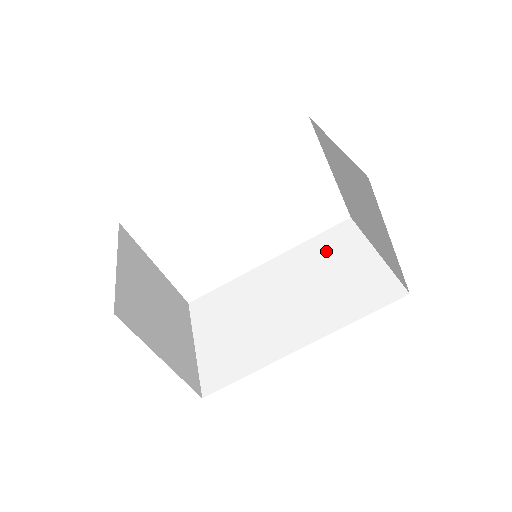
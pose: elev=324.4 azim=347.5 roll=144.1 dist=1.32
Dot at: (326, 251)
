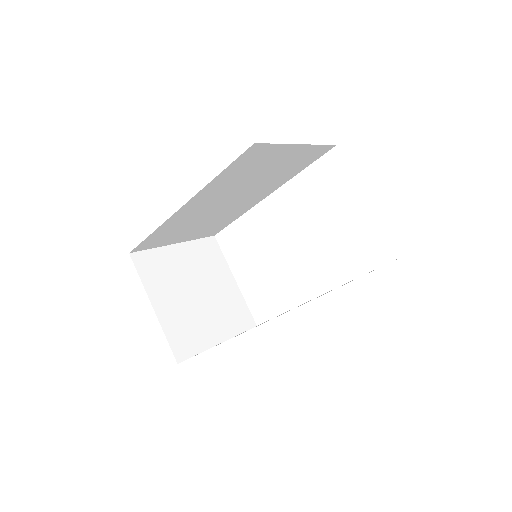
Dot at: occluded
